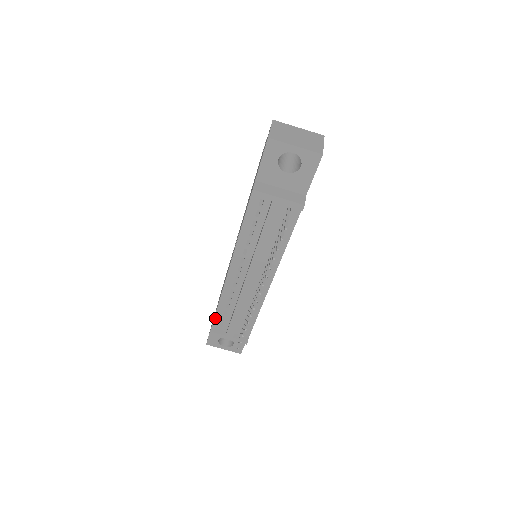
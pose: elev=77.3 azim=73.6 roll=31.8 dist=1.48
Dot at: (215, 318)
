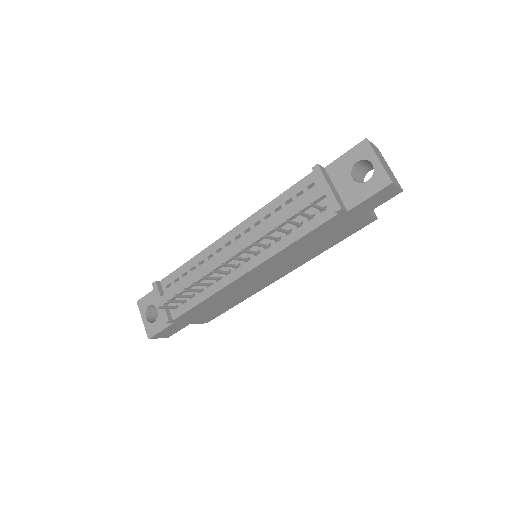
Dot at: (172, 274)
